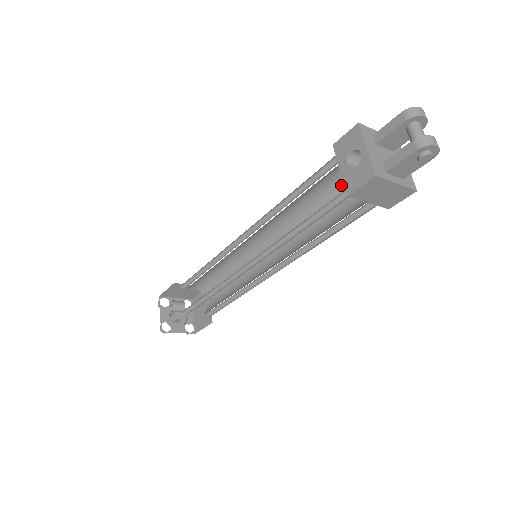
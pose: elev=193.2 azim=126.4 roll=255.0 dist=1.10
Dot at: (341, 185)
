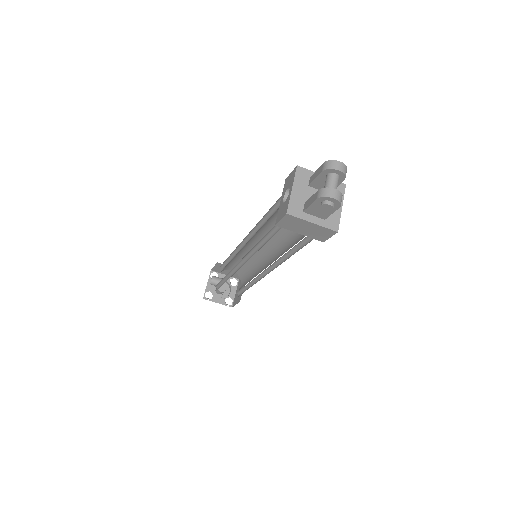
Dot at: occluded
